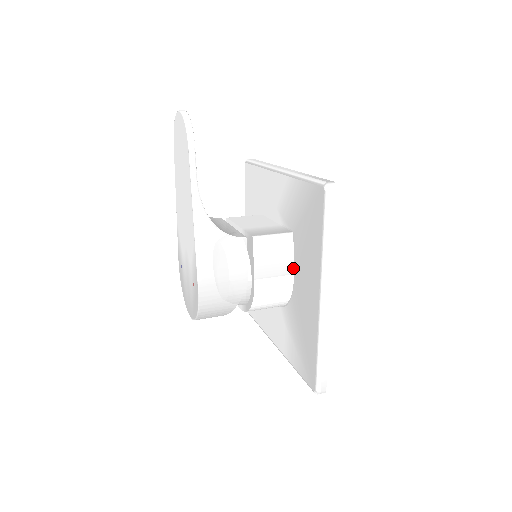
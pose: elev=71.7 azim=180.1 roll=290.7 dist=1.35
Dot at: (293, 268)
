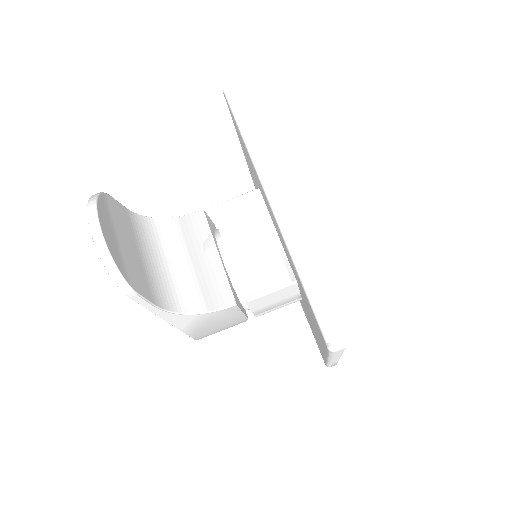
Dot at: (300, 295)
